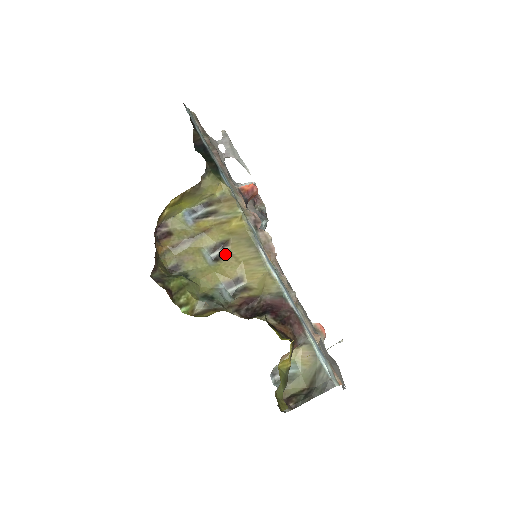
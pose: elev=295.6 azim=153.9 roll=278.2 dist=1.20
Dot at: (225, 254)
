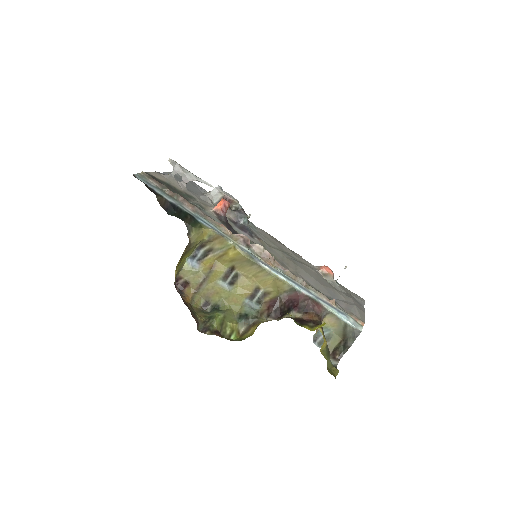
Dot at: (236, 276)
